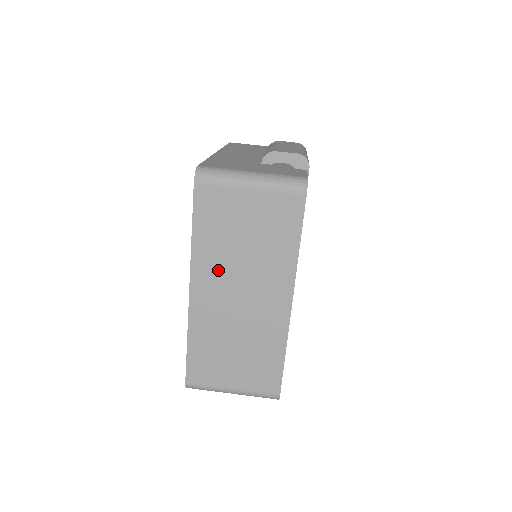
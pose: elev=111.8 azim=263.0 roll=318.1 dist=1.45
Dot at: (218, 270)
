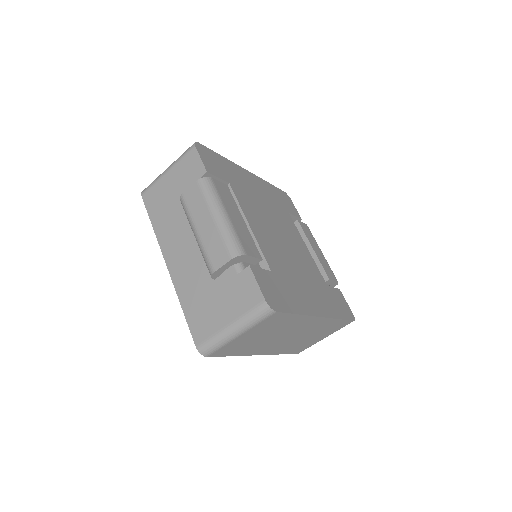
Dot at: (264, 346)
